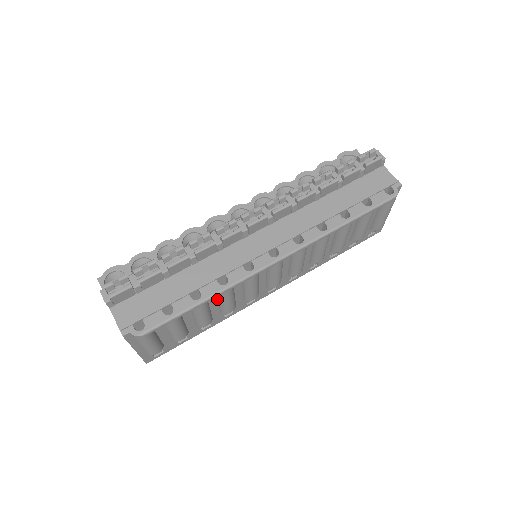
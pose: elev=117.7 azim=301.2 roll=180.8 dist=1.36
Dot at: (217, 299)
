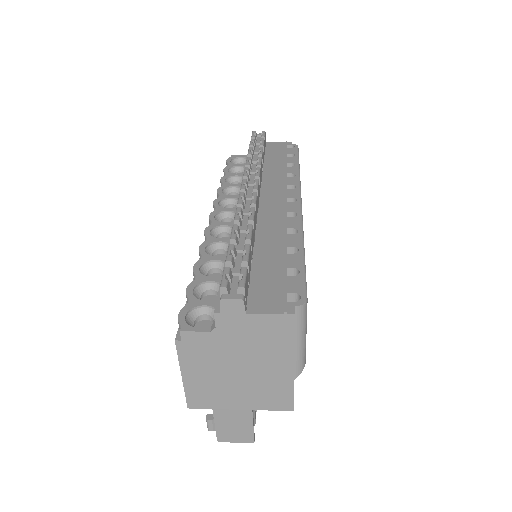
Dot at: occluded
